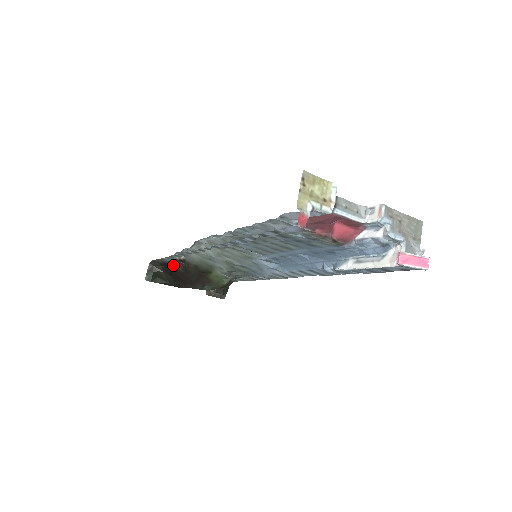
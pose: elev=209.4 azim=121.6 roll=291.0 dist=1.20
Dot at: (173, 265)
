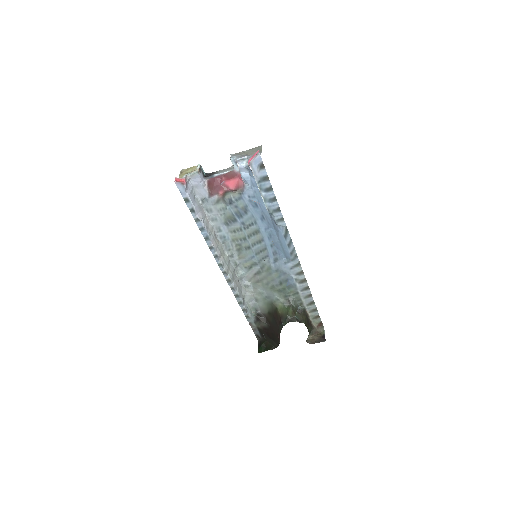
Dot at: (261, 325)
